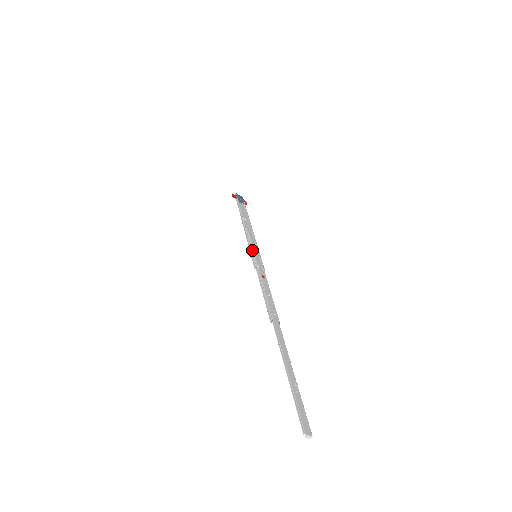
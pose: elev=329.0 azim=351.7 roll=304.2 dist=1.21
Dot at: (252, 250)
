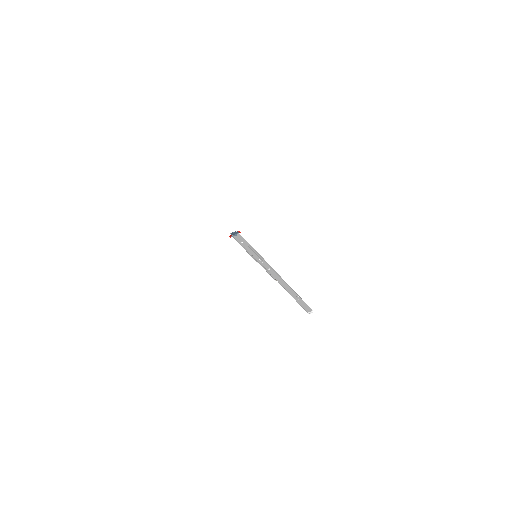
Dot at: (252, 256)
